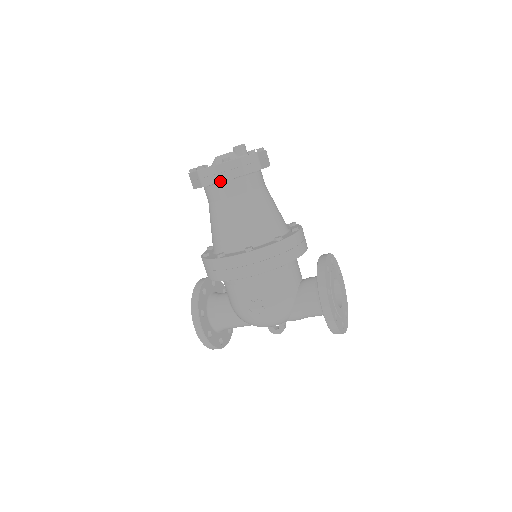
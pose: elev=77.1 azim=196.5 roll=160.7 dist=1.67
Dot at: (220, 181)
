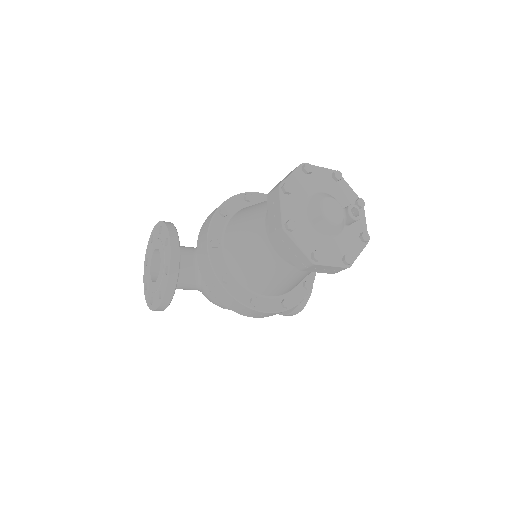
Dot at: occluded
